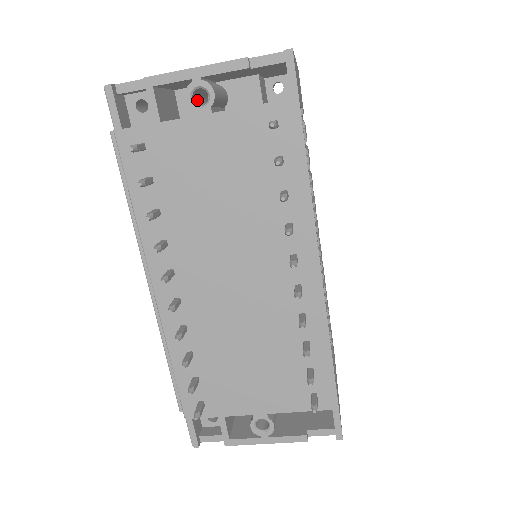
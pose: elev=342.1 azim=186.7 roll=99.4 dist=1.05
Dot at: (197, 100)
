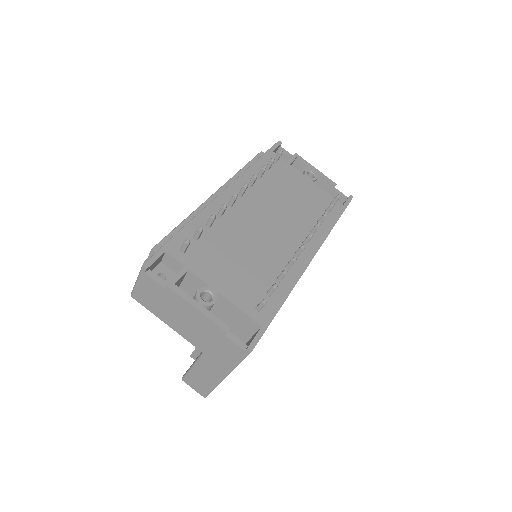
Dot at: occluded
